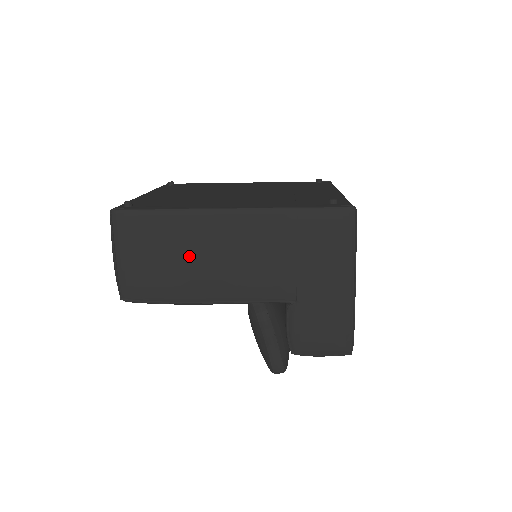
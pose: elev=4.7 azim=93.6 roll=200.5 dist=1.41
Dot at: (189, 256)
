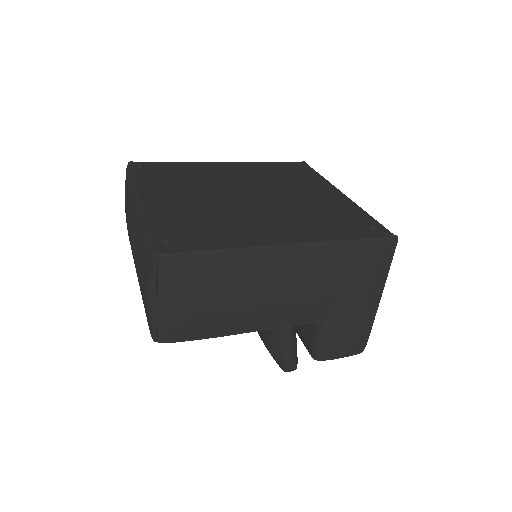
Dot at: (240, 293)
